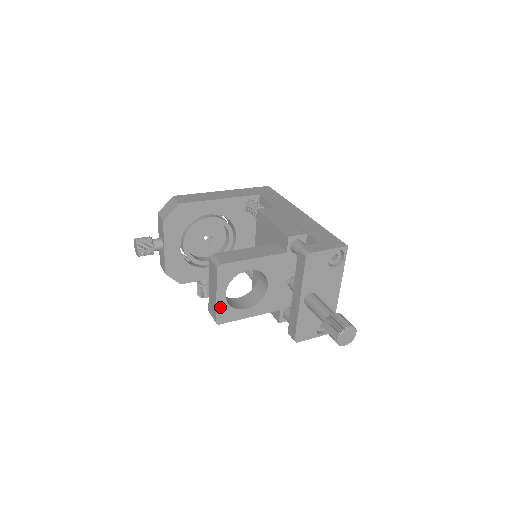
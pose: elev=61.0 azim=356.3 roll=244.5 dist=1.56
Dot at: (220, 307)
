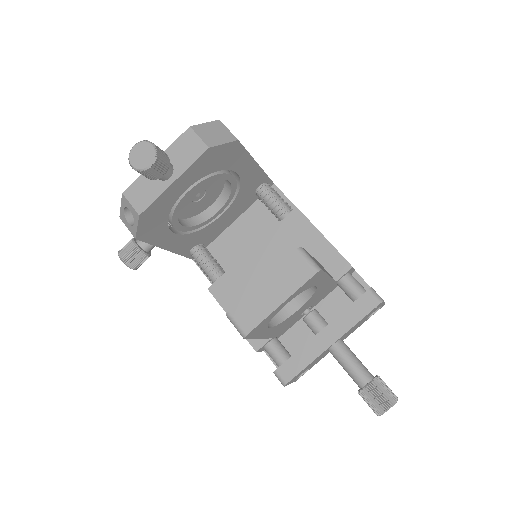
Dot at: (267, 318)
